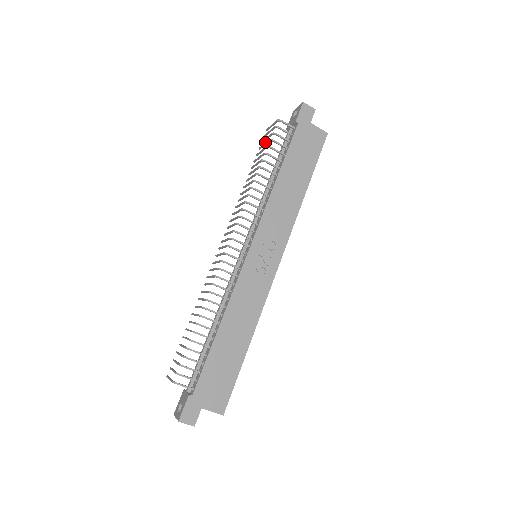
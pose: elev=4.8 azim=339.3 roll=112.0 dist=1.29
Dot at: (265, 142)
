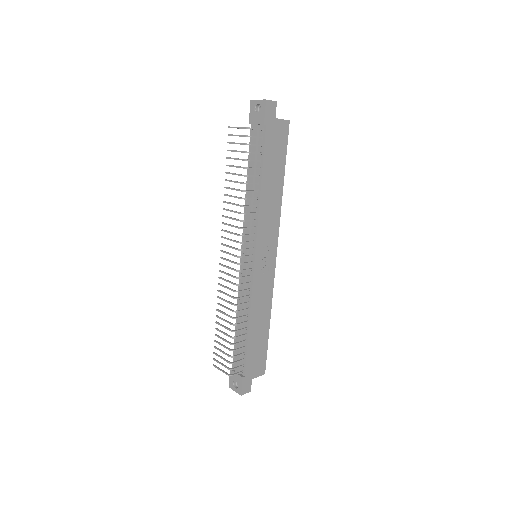
Dot at: (238, 151)
